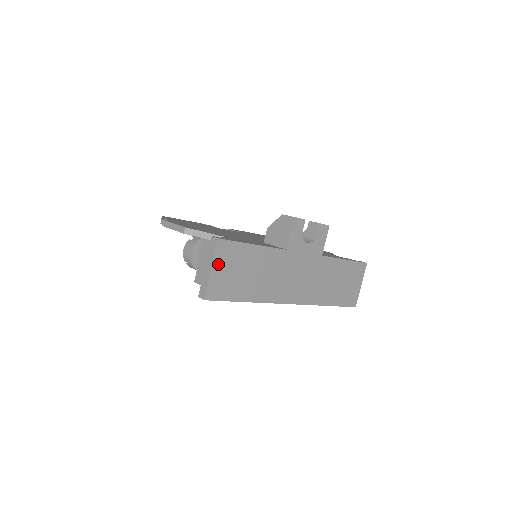
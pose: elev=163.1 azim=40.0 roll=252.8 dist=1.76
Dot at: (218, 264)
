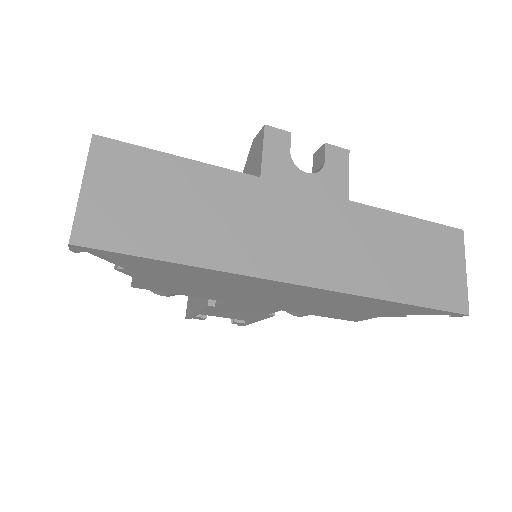
Dot at: (98, 180)
